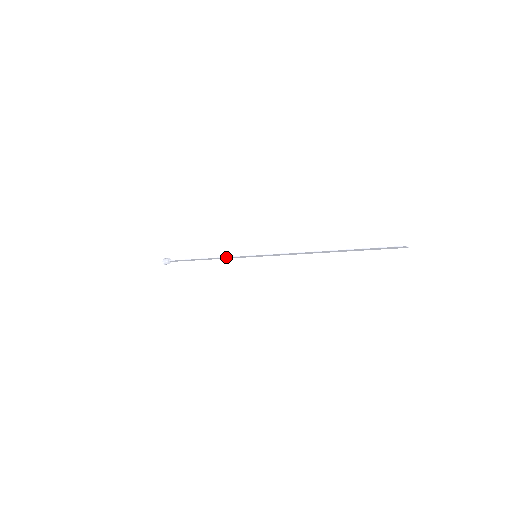
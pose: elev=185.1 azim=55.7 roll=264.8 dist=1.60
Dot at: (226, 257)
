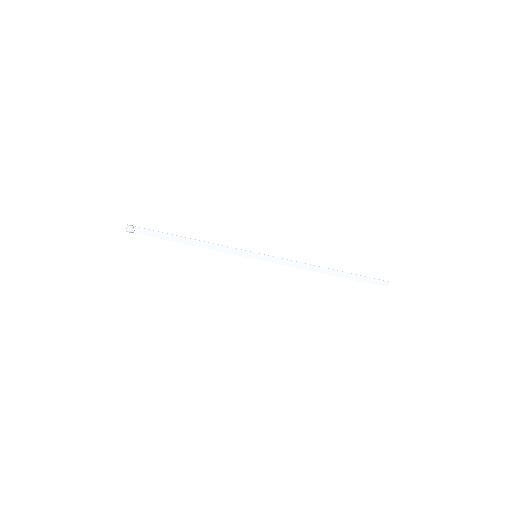
Dot at: (222, 246)
